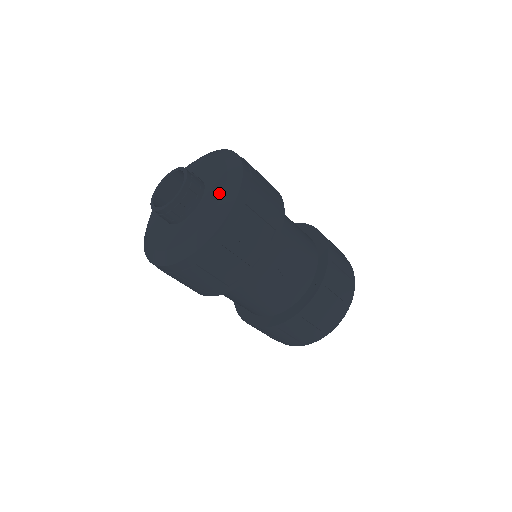
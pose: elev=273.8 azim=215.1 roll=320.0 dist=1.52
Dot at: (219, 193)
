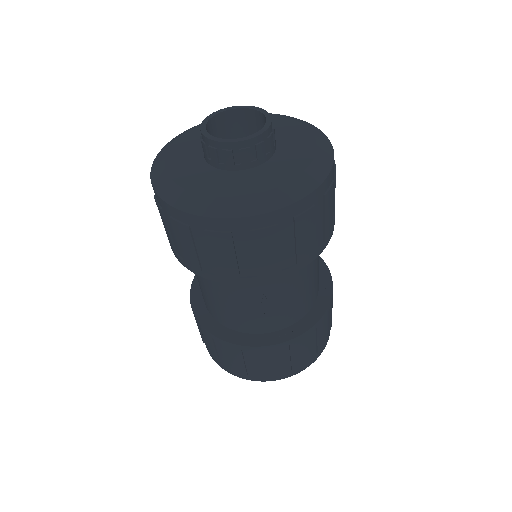
Dot at: (280, 180)
